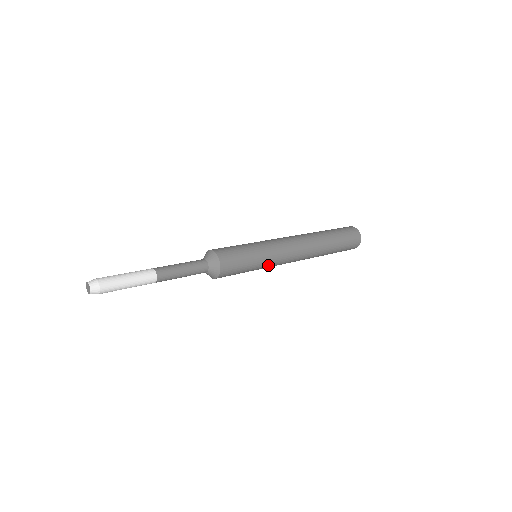
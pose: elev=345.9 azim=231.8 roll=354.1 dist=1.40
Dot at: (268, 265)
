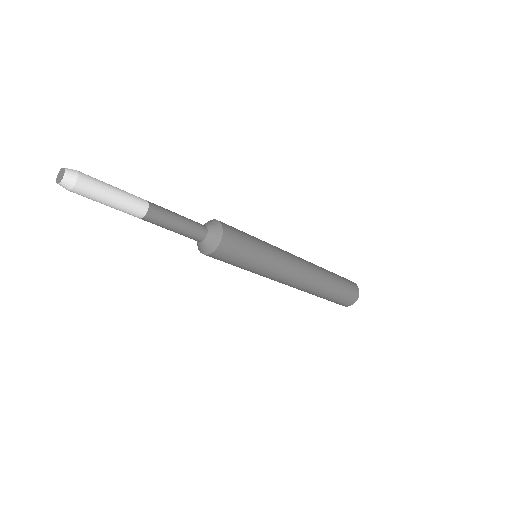
Dot at: (274, 259)
